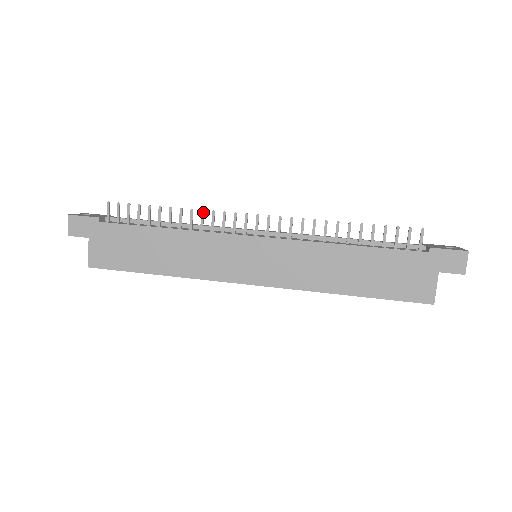
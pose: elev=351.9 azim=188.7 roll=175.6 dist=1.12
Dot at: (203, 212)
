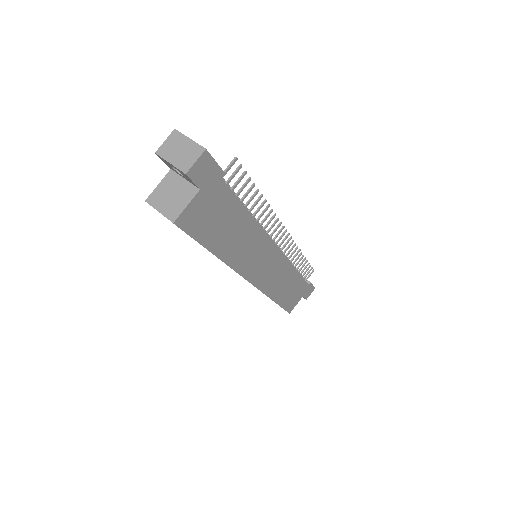
Dot at: occluded
